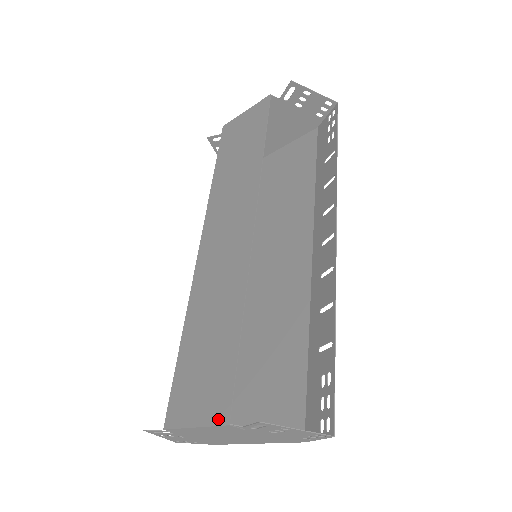
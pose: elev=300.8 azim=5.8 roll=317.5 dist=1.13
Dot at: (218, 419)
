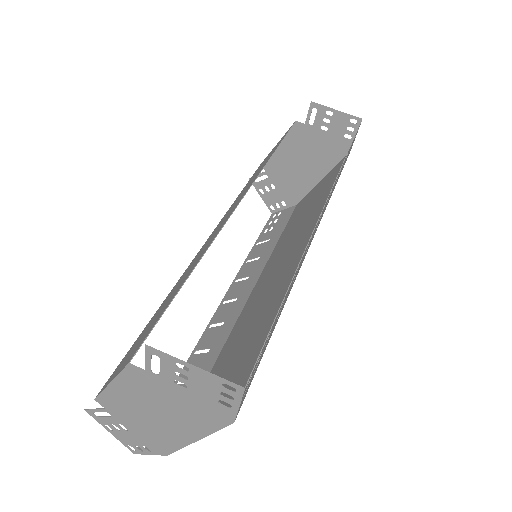
Dot at: (125, 364)
